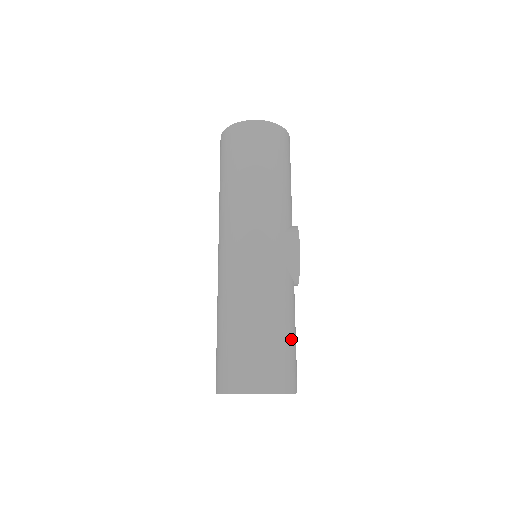
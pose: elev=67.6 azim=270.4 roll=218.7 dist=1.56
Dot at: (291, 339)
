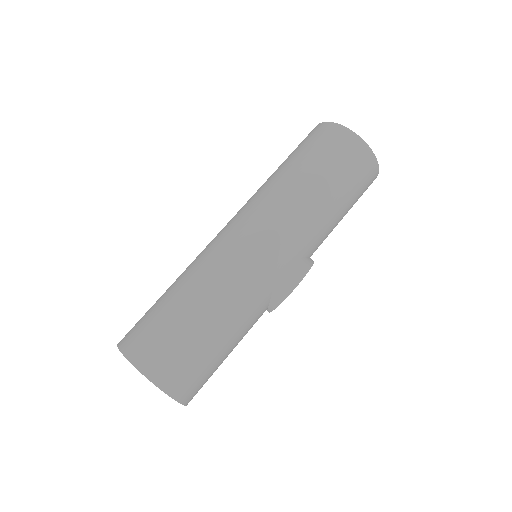
Dot at: (221, 356)
